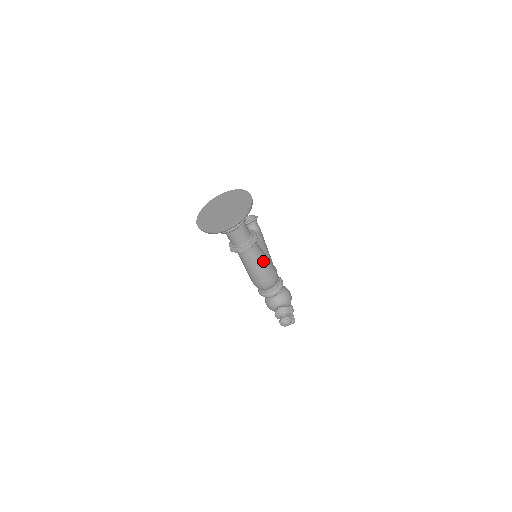
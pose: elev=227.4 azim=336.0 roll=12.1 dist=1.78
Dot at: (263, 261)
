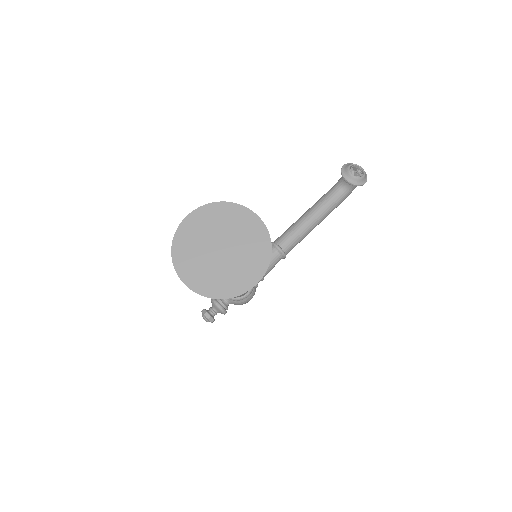
Dot at: occluded
